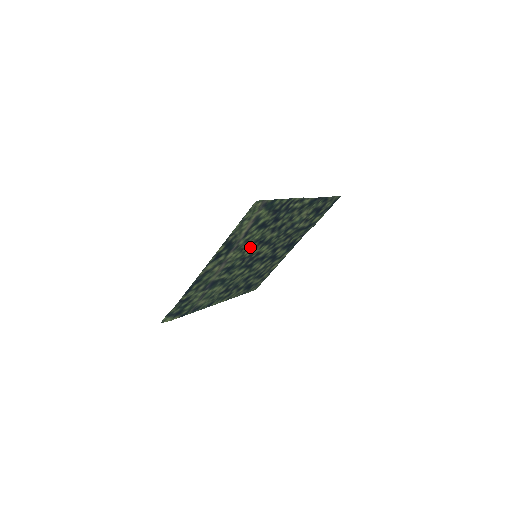
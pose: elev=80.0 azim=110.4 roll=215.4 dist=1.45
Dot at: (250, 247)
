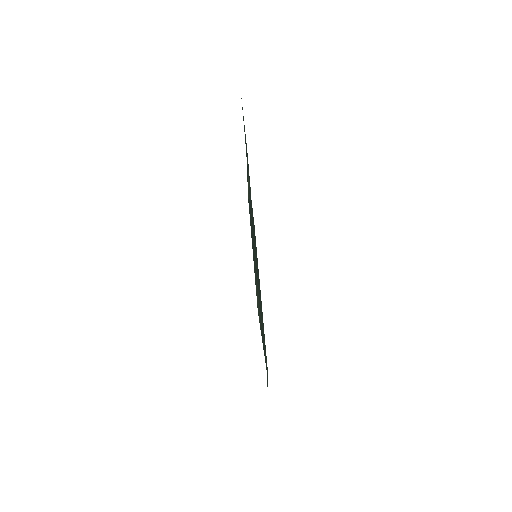
Dot at: occluded
